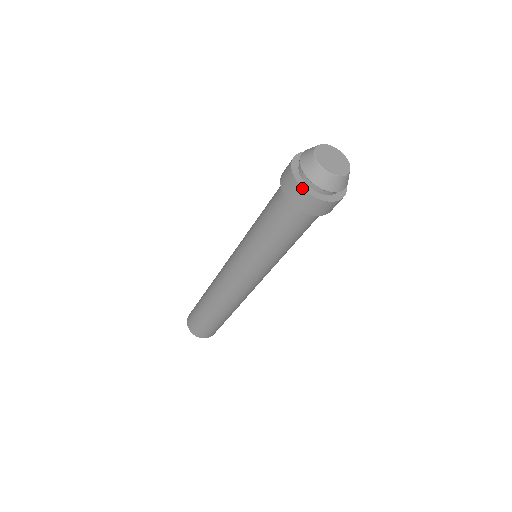
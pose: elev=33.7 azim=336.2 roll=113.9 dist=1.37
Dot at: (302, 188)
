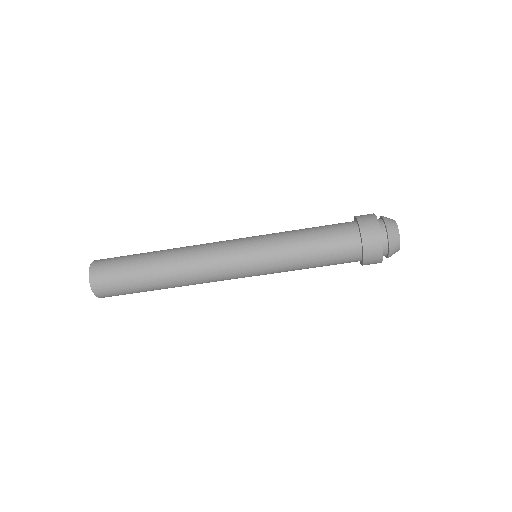
Dot at: (382, 237)
